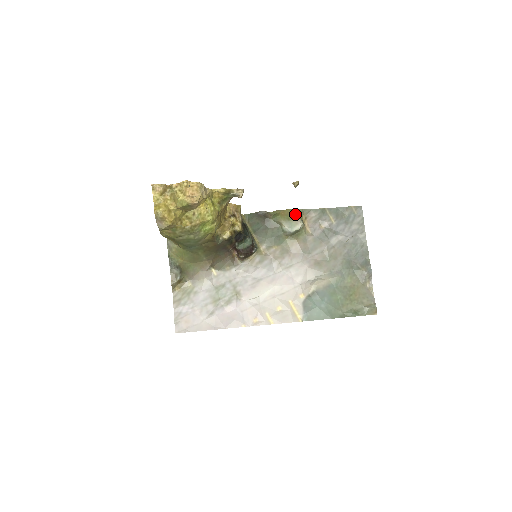
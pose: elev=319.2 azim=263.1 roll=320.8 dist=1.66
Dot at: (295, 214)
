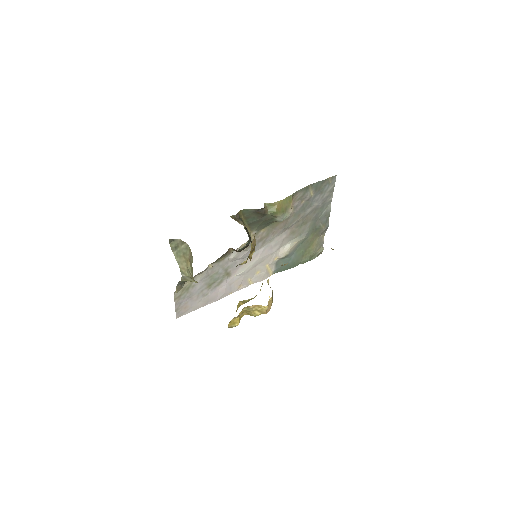
Dot at: (288, 204)
